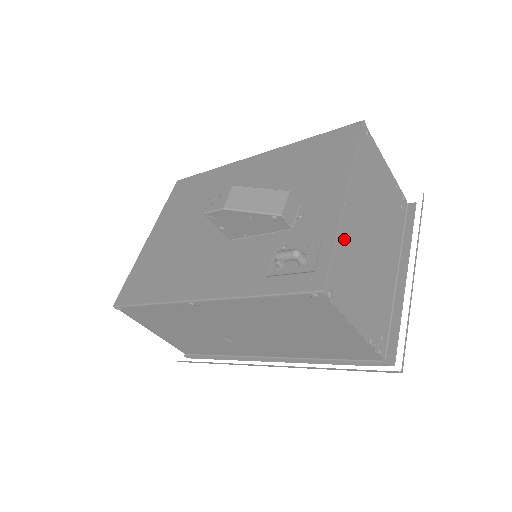
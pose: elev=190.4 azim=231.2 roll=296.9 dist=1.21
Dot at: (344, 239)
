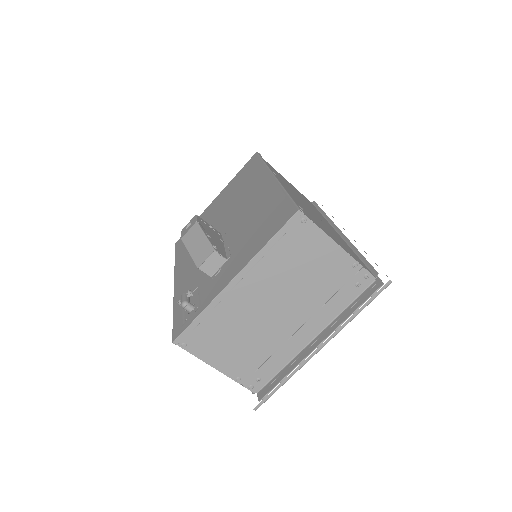
Dot at: (219, 311)
